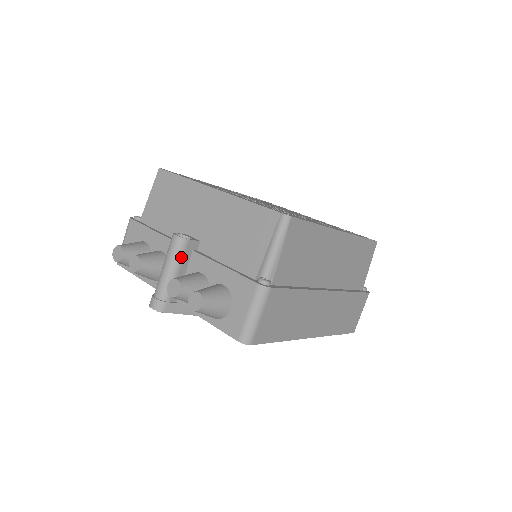
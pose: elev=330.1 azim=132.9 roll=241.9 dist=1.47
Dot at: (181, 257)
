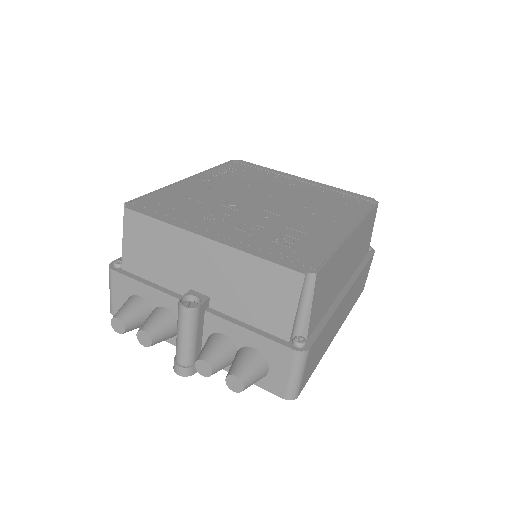
Dot at: (196, 324)
